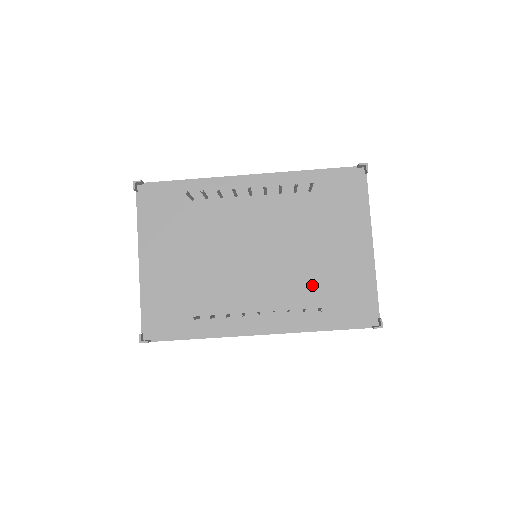
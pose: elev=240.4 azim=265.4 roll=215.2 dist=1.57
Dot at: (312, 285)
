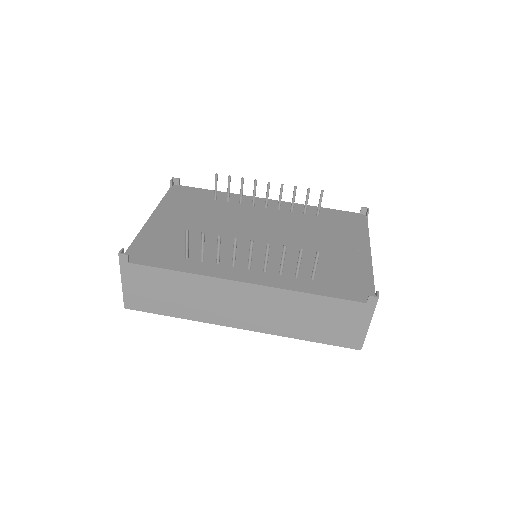
Dot at: (308, 263)
